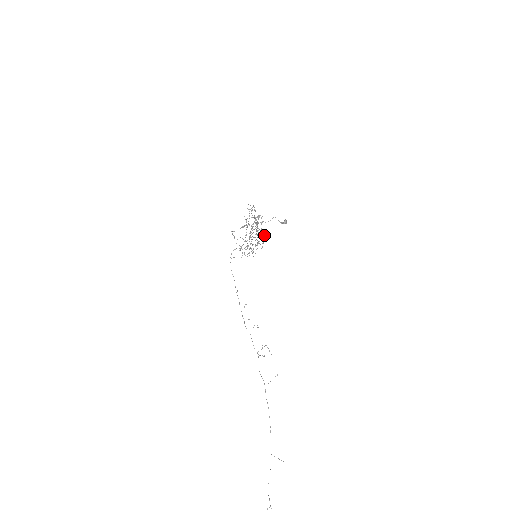
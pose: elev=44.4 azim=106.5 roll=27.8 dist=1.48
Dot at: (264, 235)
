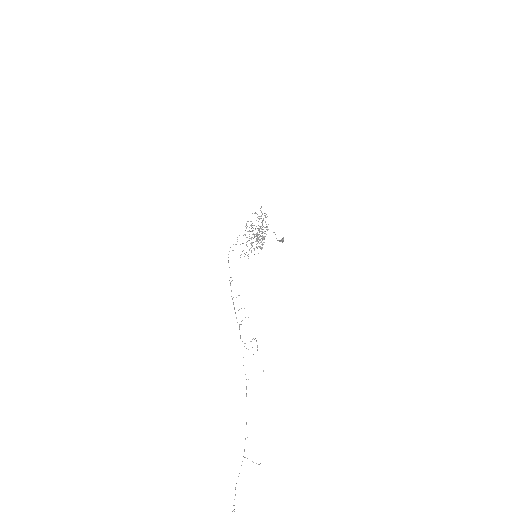
Dot at: occluded
